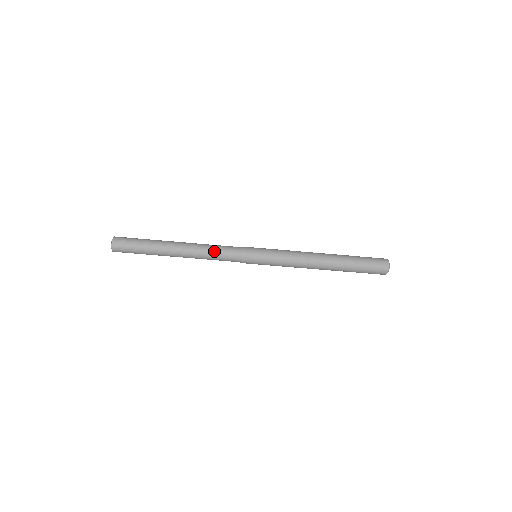
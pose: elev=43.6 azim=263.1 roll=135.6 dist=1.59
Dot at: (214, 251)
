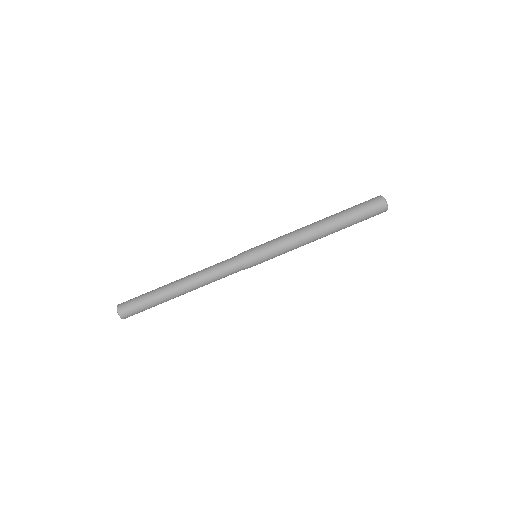
Dot at: (215, 272)
